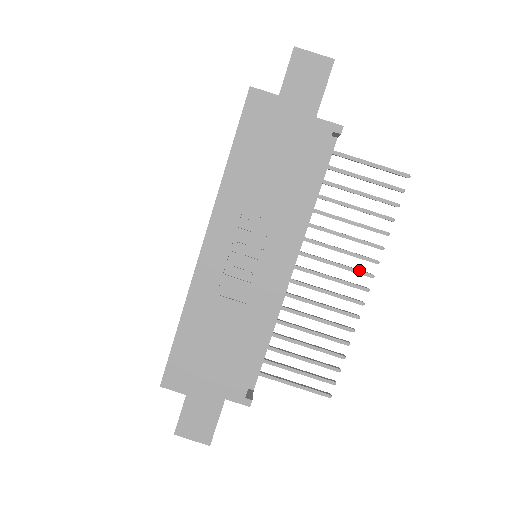
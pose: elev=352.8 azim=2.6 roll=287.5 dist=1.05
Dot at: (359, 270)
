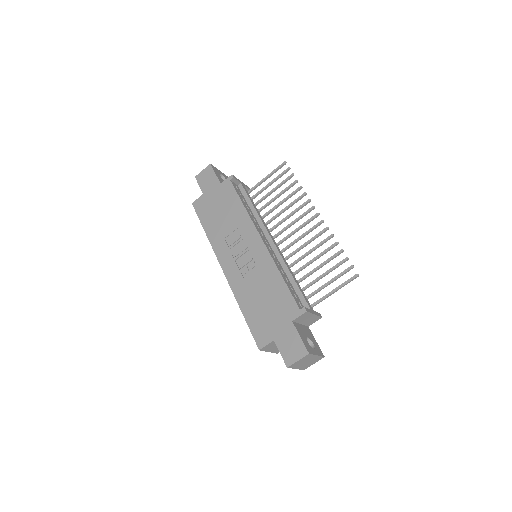
Dot at: (305, 212)
